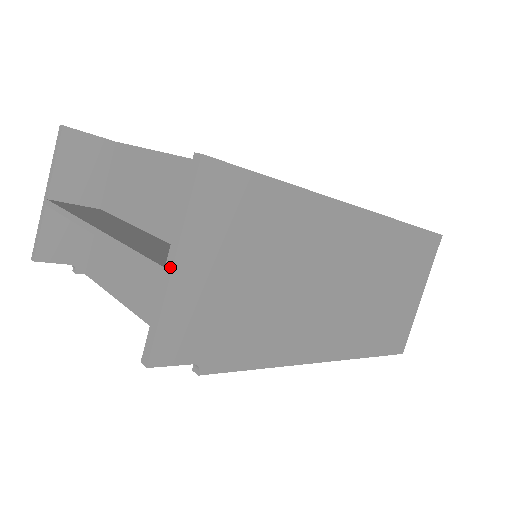
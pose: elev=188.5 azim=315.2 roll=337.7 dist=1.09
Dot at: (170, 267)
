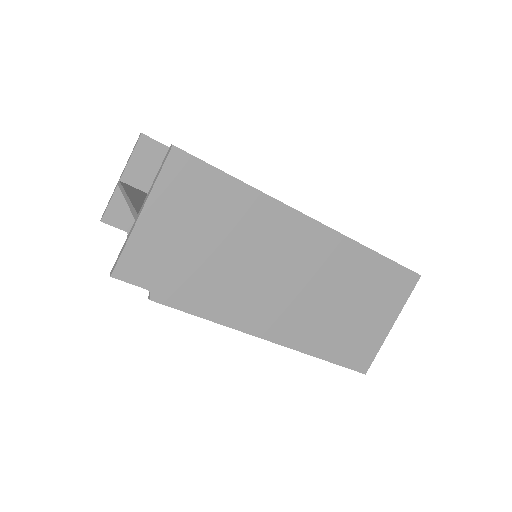
Dot at: (139, 214)
